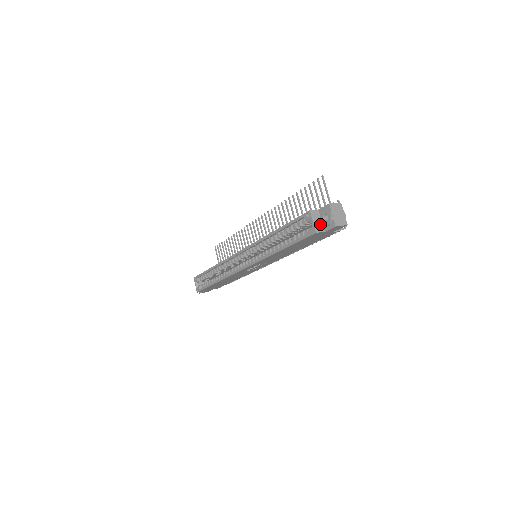
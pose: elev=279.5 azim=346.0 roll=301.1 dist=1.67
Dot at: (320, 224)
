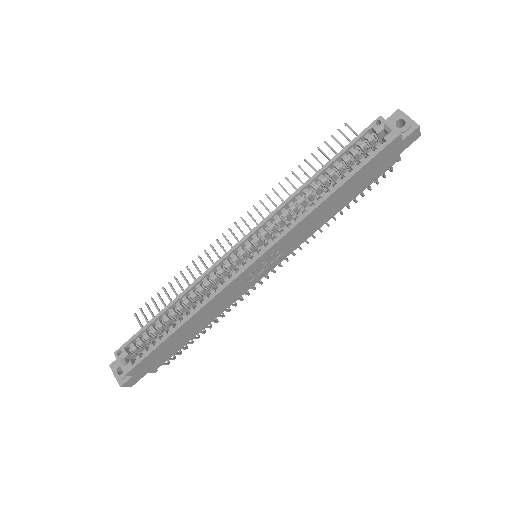
Dot at: occluded
